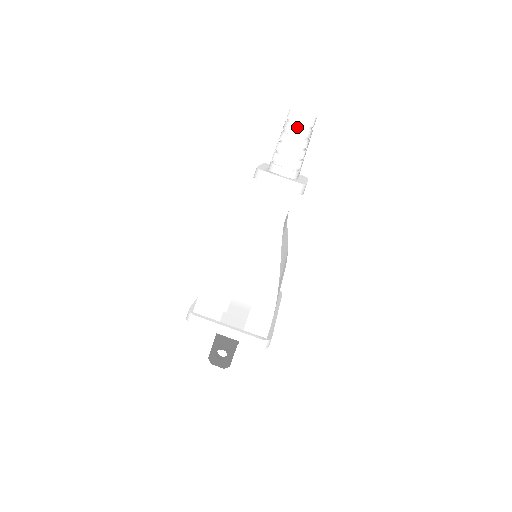
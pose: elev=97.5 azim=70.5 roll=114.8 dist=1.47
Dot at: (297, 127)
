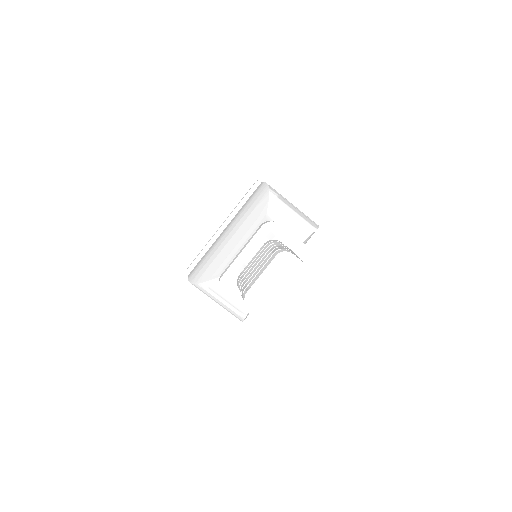
Dot at: occluded
